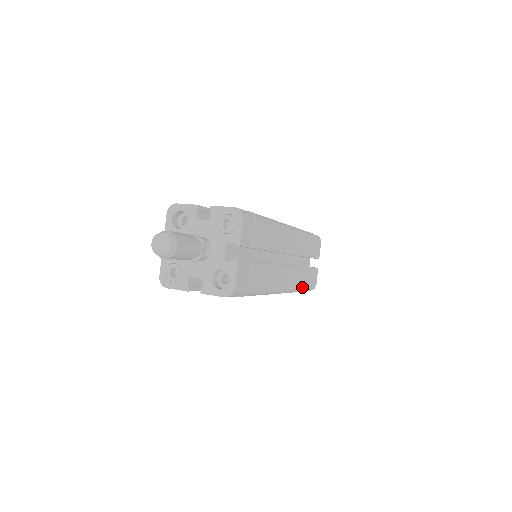
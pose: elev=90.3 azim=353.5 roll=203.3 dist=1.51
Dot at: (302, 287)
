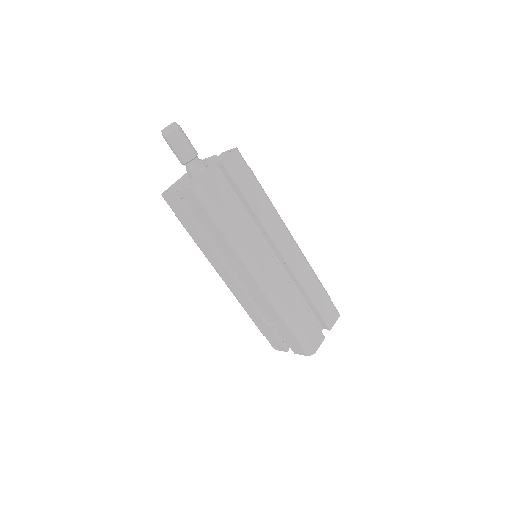
Dot at: (290, 316)
